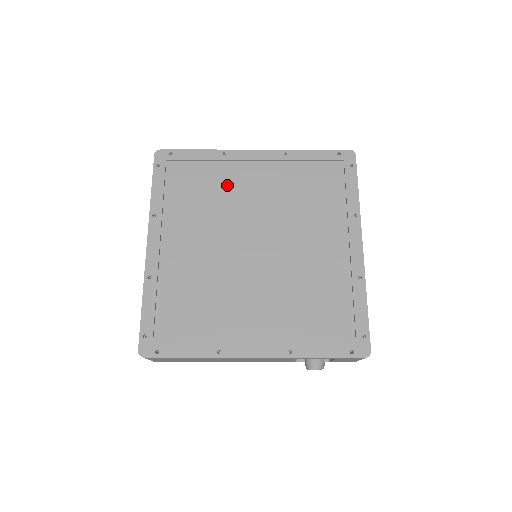
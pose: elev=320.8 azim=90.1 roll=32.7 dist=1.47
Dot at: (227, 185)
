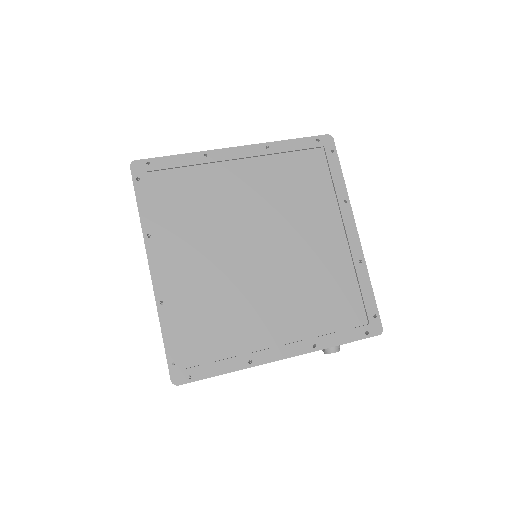
Dot at: (216, 190)
